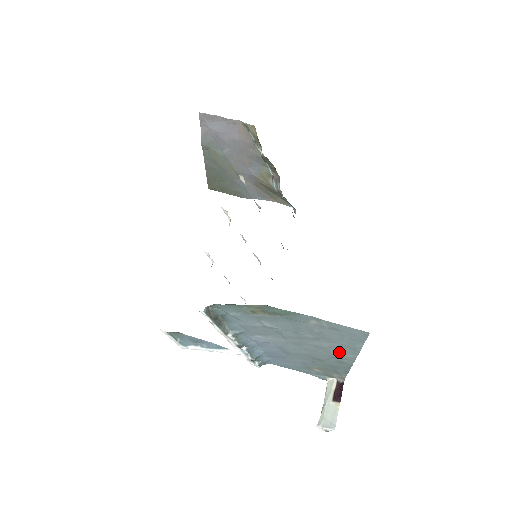
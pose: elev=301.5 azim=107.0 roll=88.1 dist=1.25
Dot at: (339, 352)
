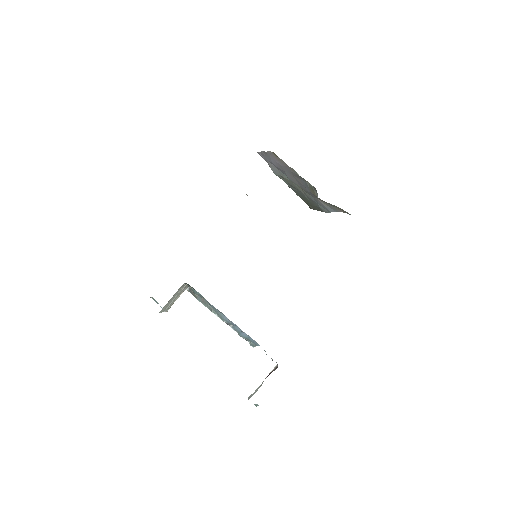
Dot at: occluded
